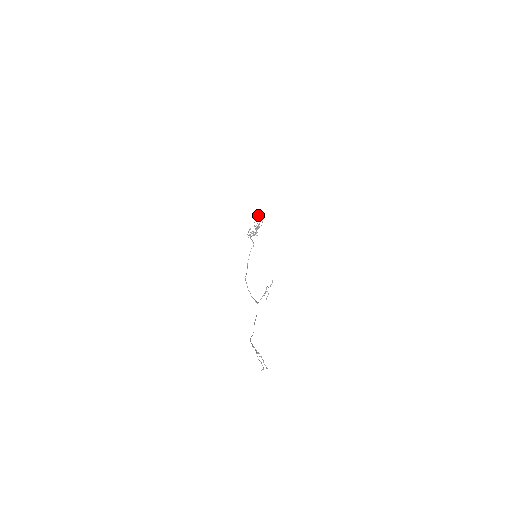
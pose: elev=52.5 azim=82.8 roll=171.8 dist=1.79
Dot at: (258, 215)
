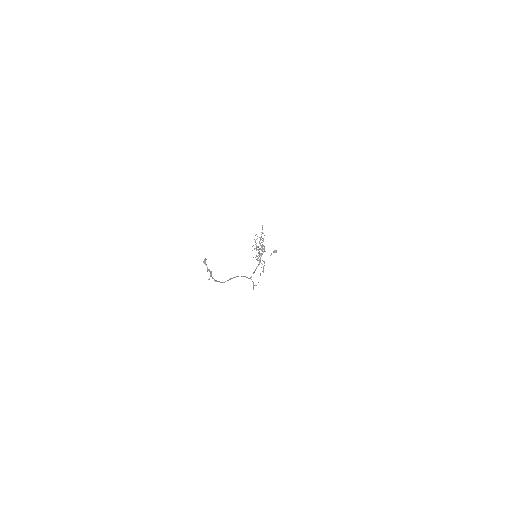
Dot at: (274, 250)
